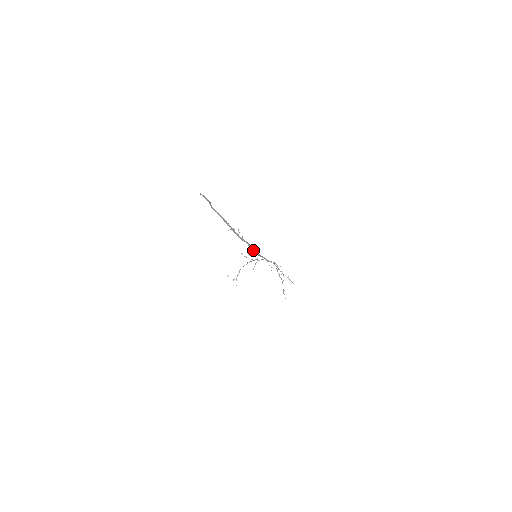
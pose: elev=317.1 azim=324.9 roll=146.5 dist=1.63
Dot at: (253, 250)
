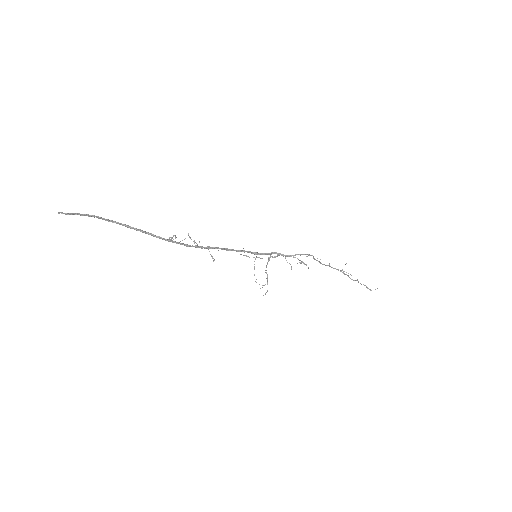
Dot at: (240, 251)
